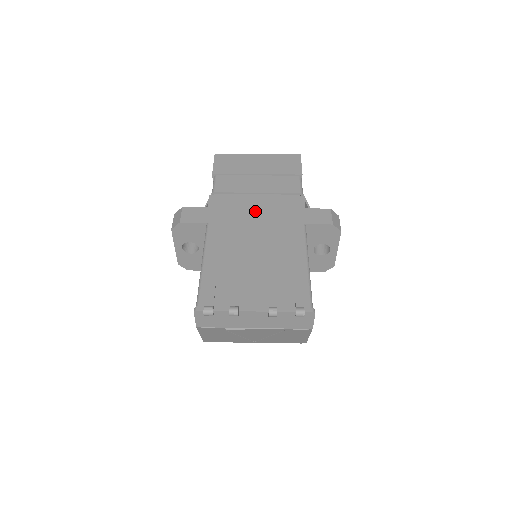
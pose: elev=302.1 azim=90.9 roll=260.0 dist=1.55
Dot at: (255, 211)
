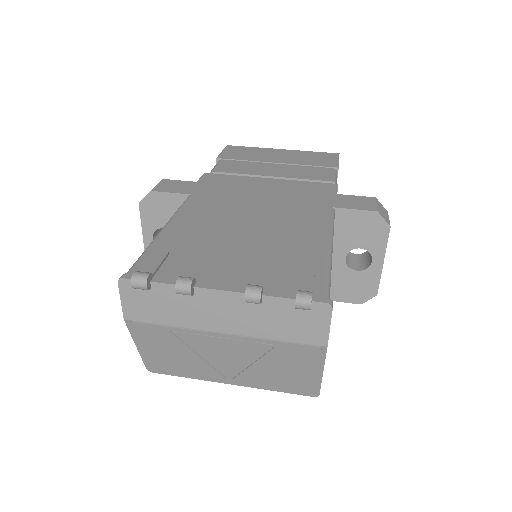
Dot at: (262, 190)
